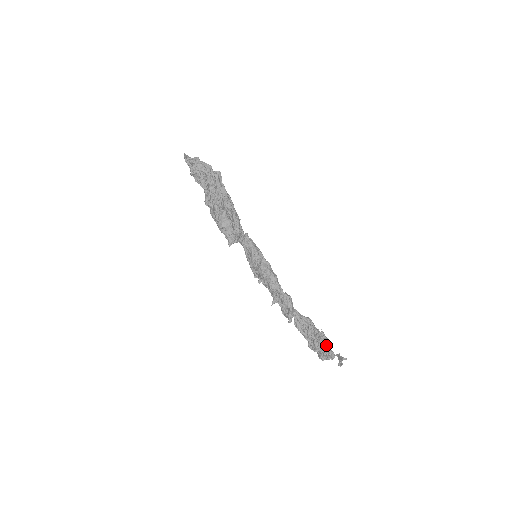
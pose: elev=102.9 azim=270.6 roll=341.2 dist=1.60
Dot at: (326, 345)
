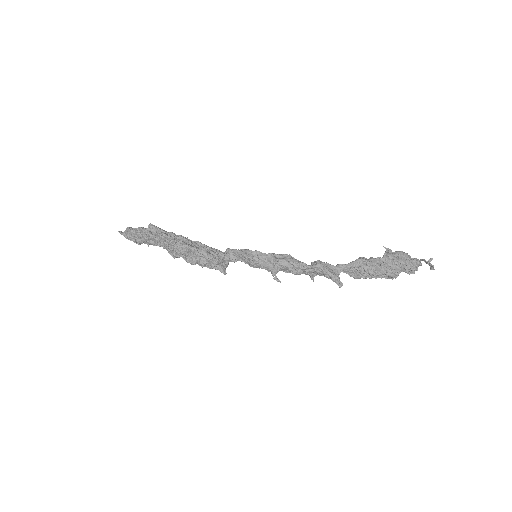
Dot at: (400, 263)
